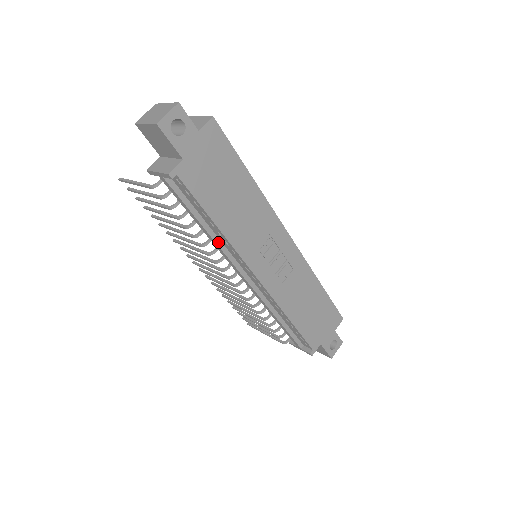
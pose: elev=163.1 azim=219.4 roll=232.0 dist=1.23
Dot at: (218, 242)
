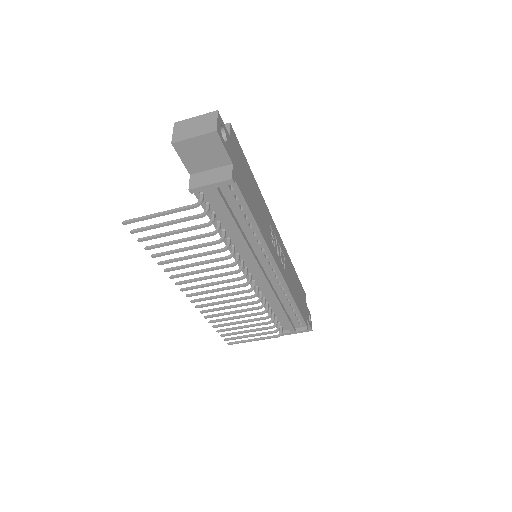
Dot at: (249, 245)
